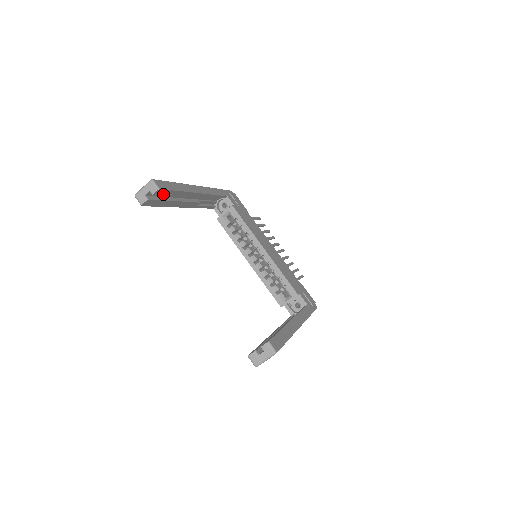
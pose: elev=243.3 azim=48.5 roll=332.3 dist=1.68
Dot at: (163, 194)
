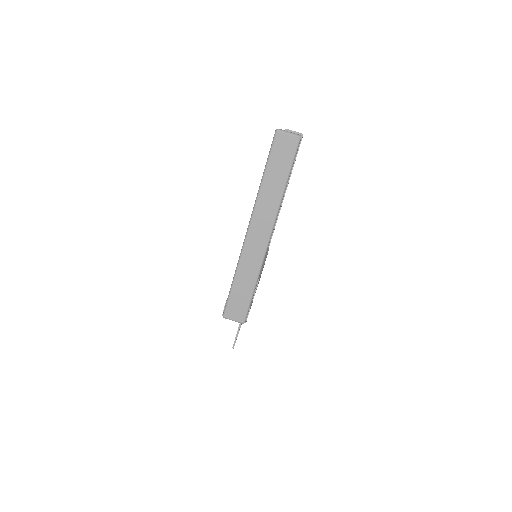
Dot at: occluded
